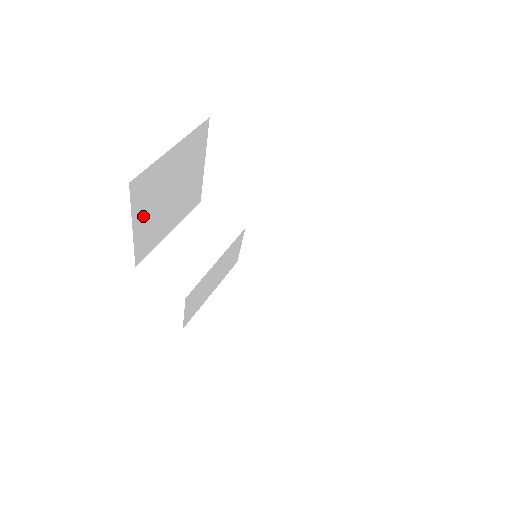
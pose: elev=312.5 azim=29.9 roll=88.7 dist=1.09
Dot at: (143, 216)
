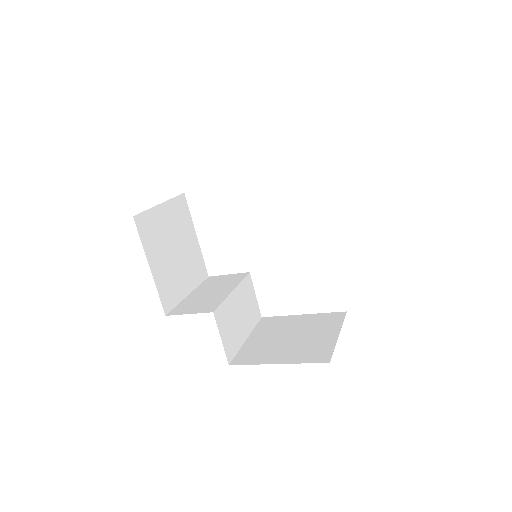
Dot at: (156, 259)
